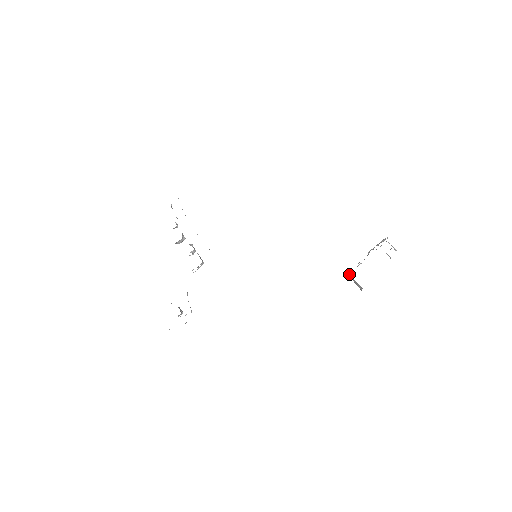
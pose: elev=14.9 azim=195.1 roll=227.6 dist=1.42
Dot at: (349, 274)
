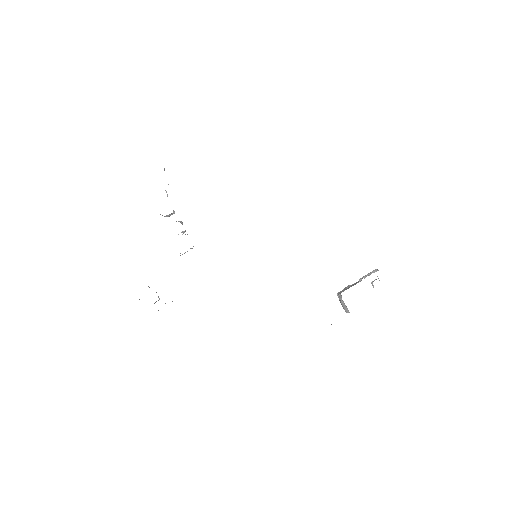
Dot at: (340, 296)
